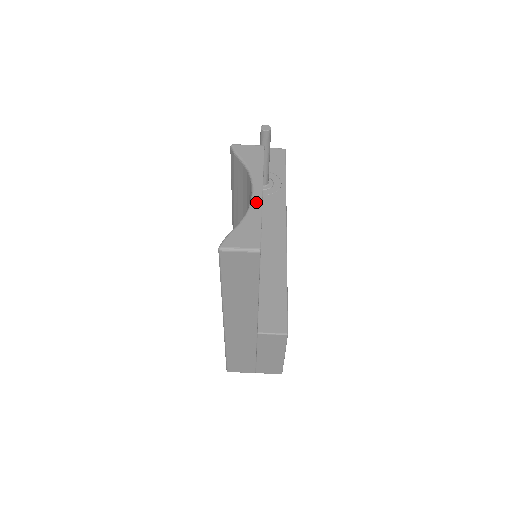
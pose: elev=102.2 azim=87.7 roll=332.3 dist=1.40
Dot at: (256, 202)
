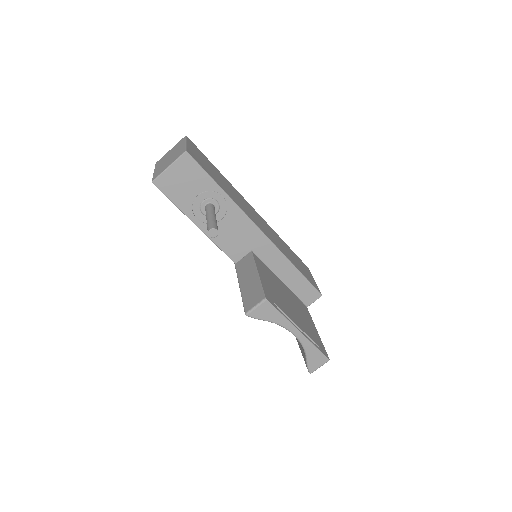
Dot at: (303, 340)
